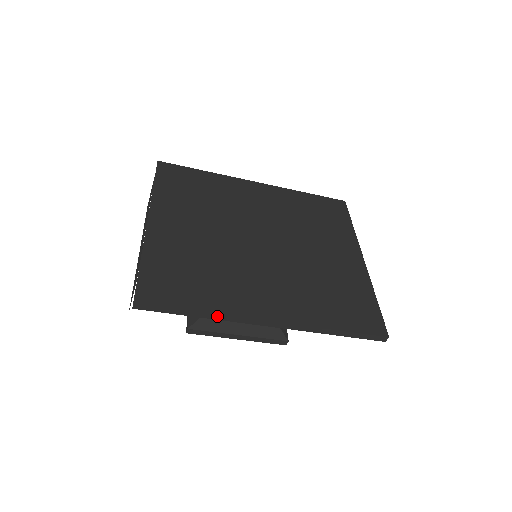
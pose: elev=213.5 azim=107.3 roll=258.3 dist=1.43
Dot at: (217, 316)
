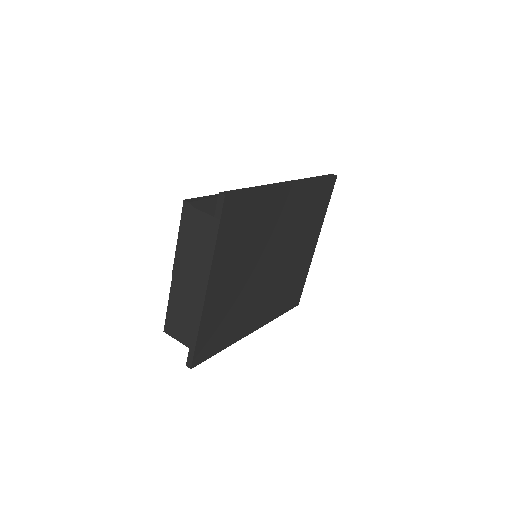
Dot at: (229, 344)
